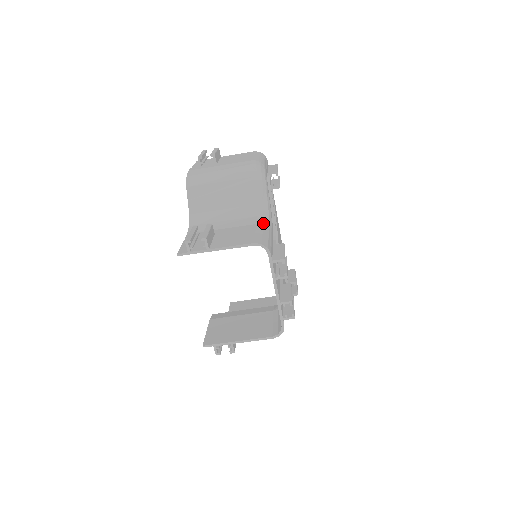
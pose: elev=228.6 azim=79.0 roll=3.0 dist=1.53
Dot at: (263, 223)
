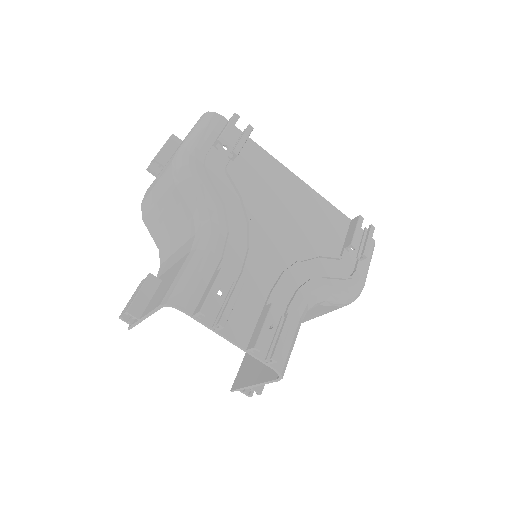
Dot at: (197, 246)
